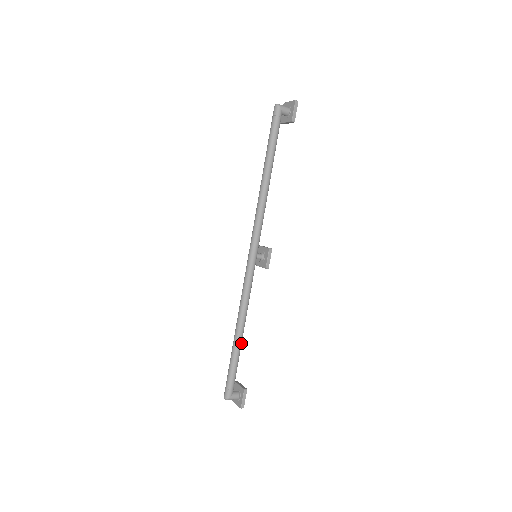
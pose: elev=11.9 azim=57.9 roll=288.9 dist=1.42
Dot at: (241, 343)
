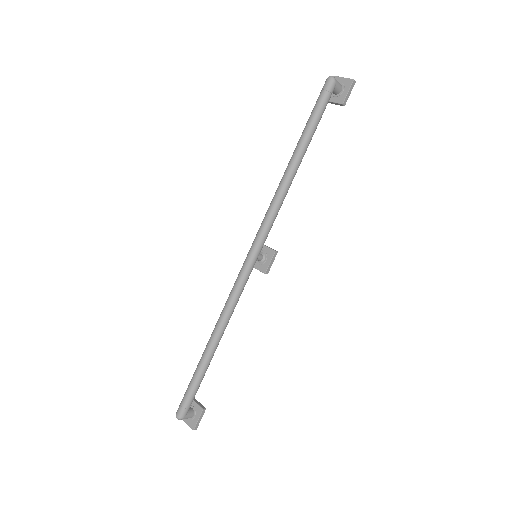
Dot at: occluded
